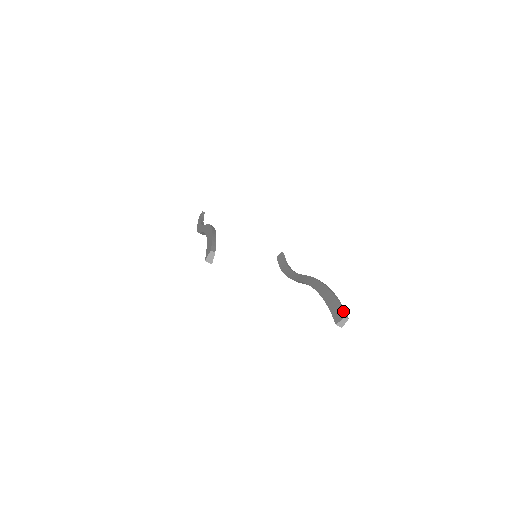
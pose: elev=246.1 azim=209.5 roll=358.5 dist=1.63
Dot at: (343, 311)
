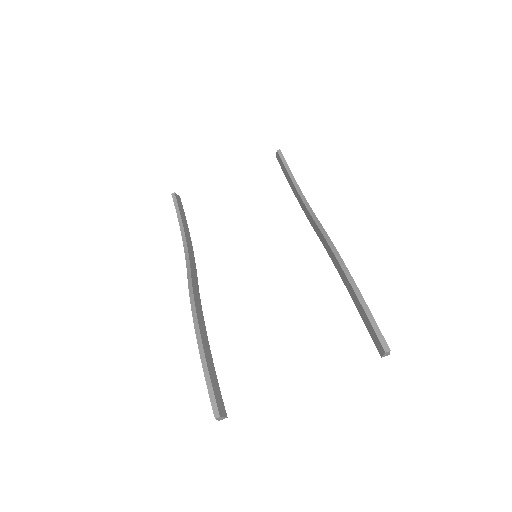
Dot at: (379, 340)
